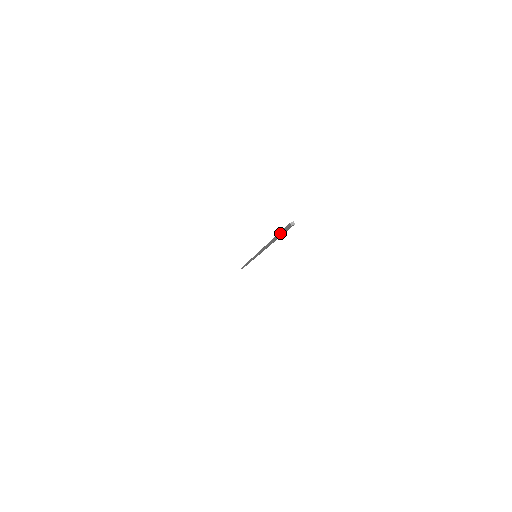
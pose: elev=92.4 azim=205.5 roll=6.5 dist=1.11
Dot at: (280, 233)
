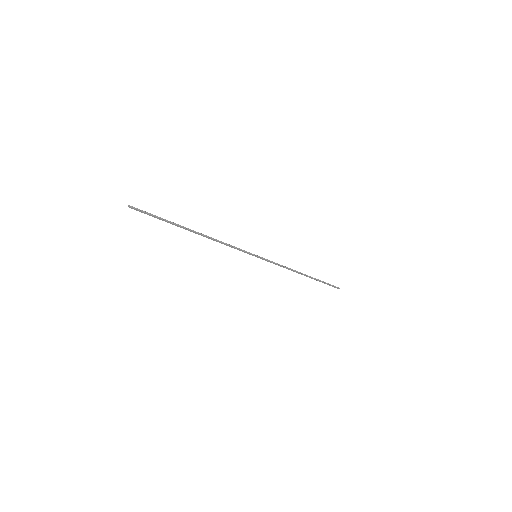
Dot at: (157, 217)
